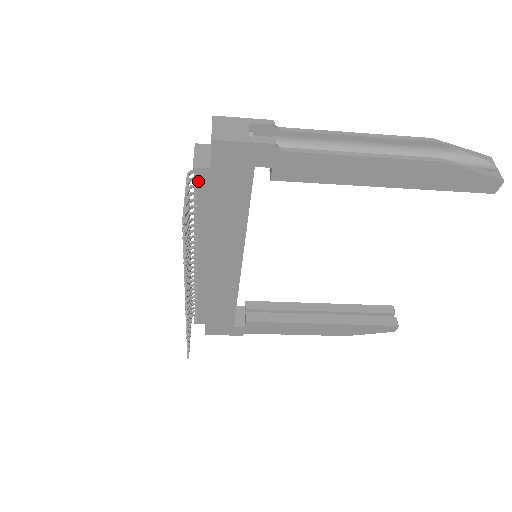
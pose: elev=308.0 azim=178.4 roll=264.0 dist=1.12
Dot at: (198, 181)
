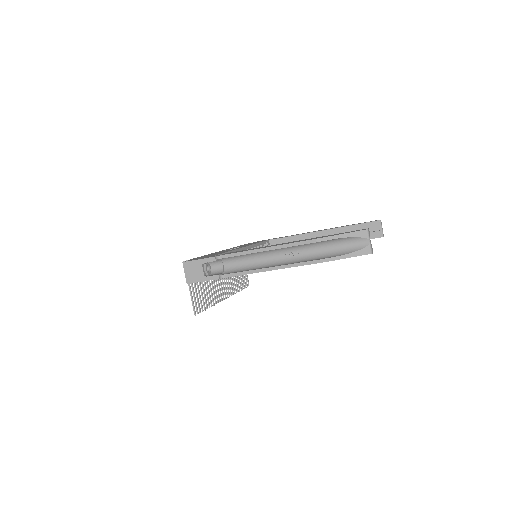
Dot at: occluded
